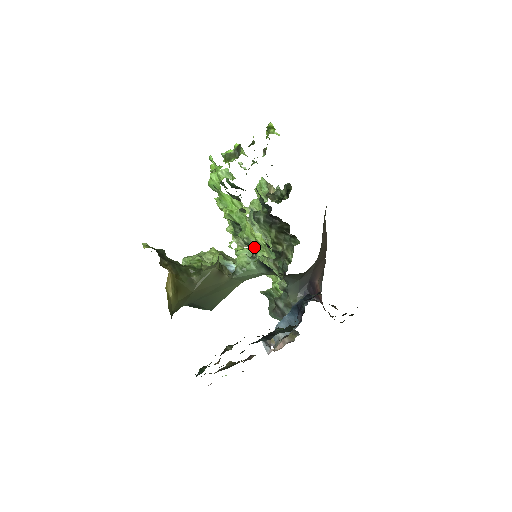
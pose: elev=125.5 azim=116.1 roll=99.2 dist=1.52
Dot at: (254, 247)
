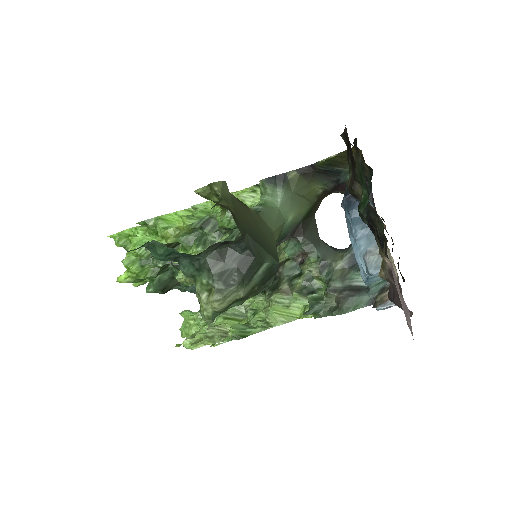
Dot at: occluded
